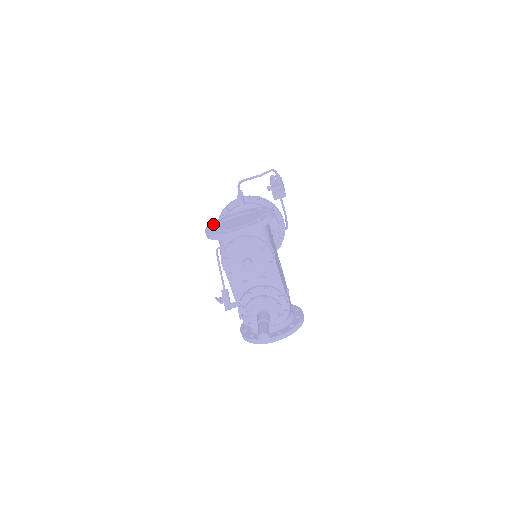
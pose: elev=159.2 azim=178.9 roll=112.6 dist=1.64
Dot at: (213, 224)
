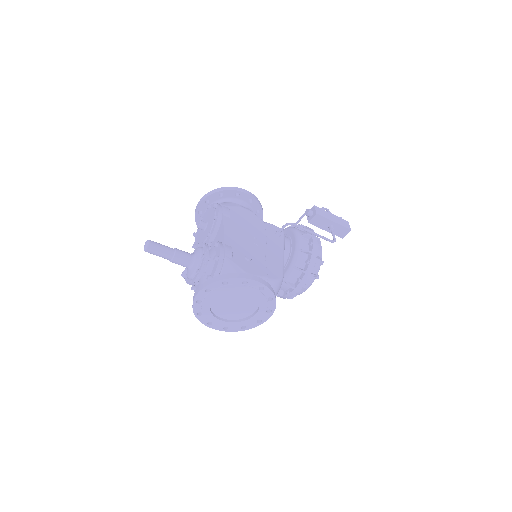
Dot at: occluded
